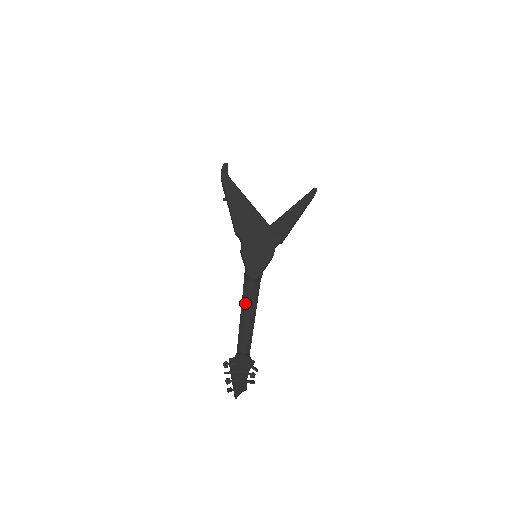
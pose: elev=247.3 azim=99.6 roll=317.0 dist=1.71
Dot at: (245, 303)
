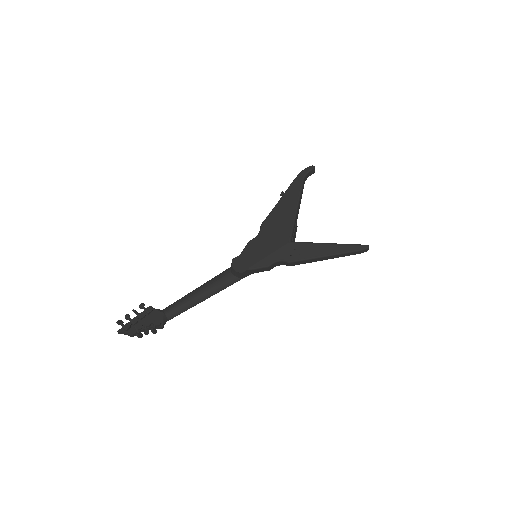
Dot at: (209, 282)
